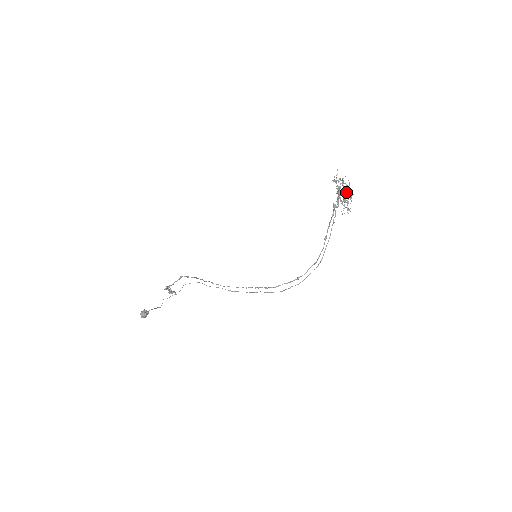
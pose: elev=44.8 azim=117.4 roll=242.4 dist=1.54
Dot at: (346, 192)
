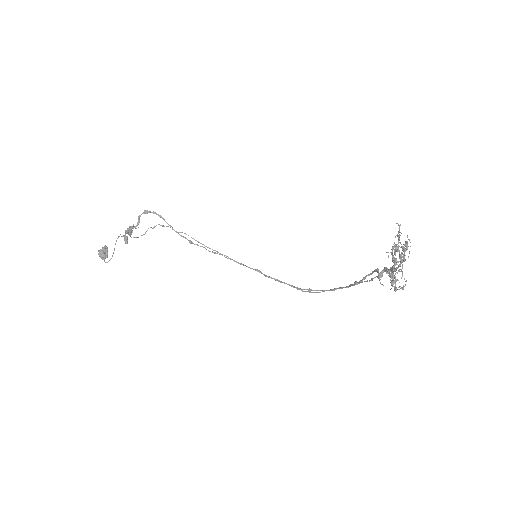
Dot at: occluded
